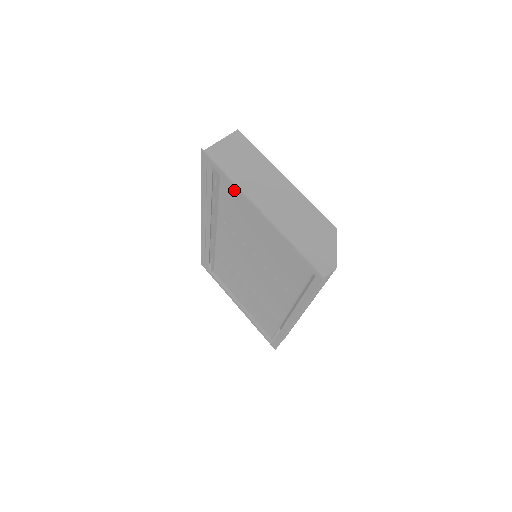
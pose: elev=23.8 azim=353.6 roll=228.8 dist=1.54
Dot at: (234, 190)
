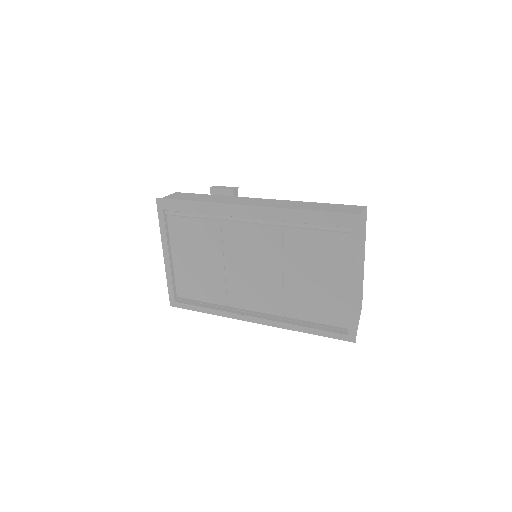
Dot at: (344, 249)
